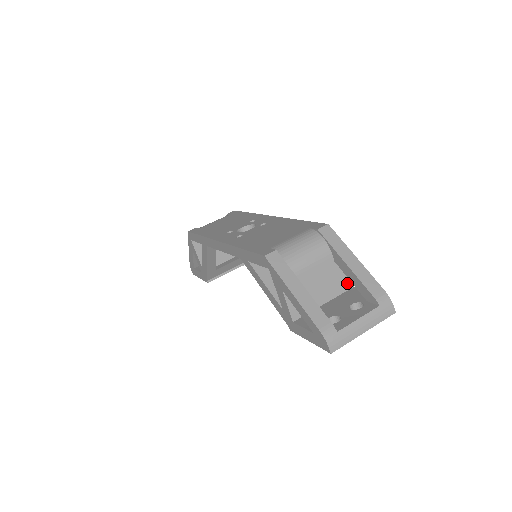
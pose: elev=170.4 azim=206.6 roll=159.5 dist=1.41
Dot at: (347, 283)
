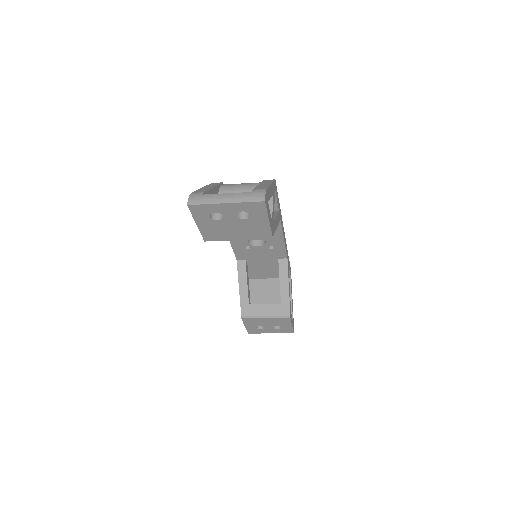
Dot at: occluded
